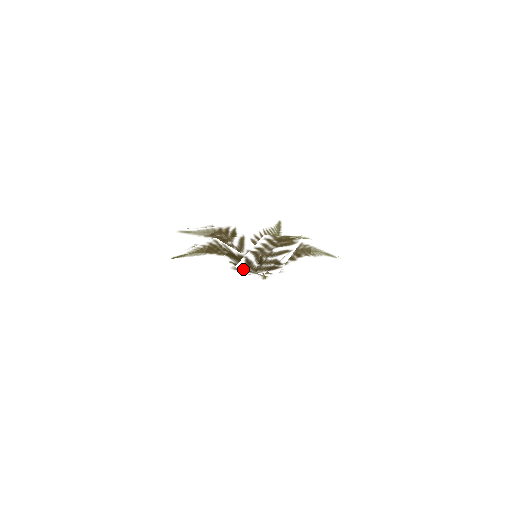
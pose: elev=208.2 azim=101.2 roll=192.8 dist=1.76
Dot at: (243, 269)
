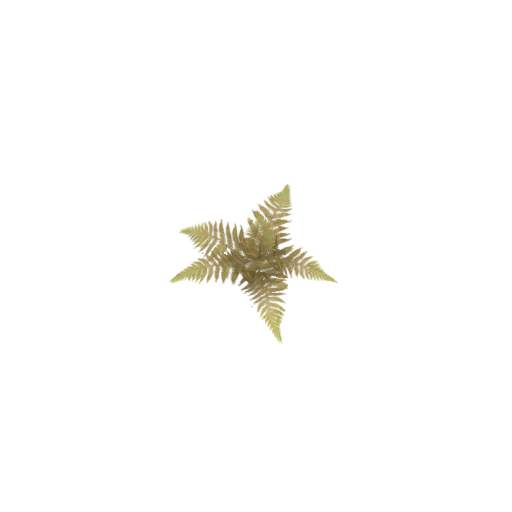
Dot at: occluded
